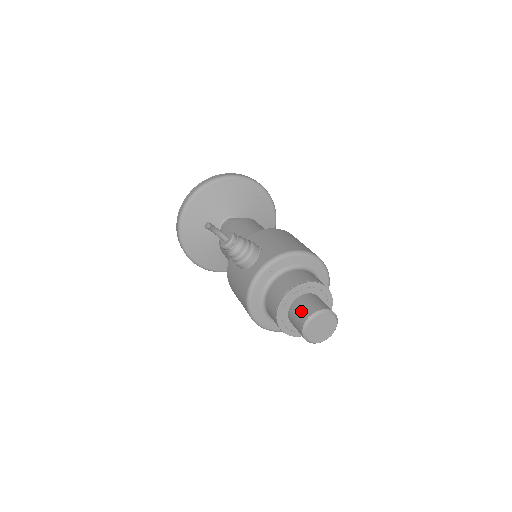
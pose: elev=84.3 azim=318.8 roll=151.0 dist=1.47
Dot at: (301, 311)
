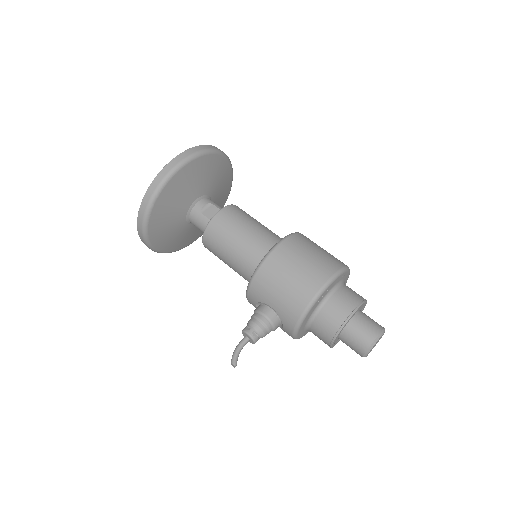
Dot at: (352, 349)
